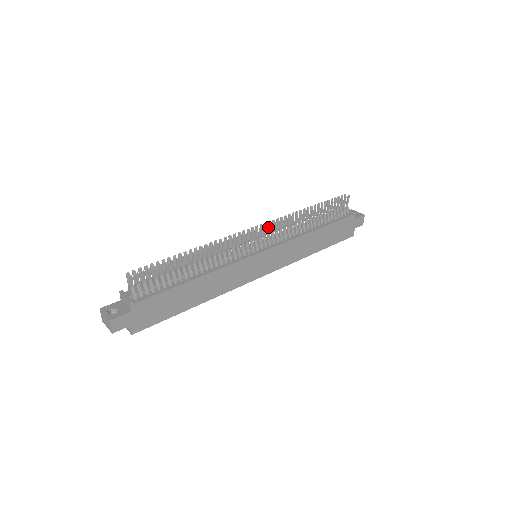
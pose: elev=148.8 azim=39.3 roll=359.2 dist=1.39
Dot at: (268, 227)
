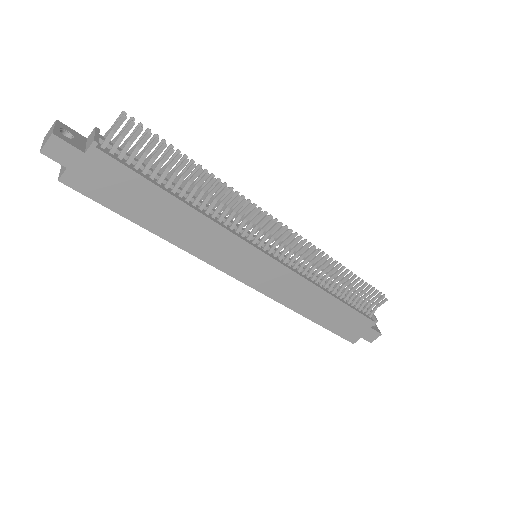
Dot at: (296, 239)
